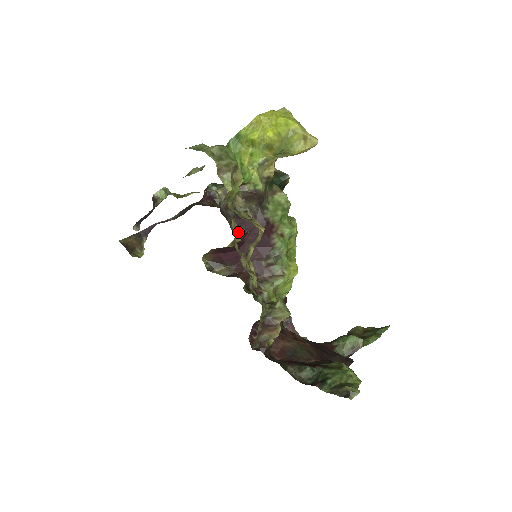
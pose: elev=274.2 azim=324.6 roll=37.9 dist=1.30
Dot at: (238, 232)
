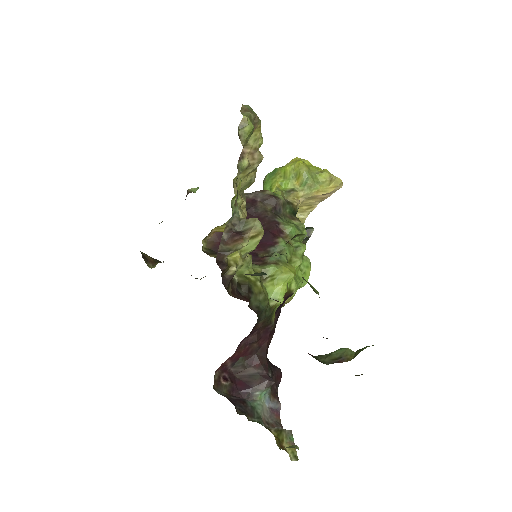
Dot at: (244, 199)
